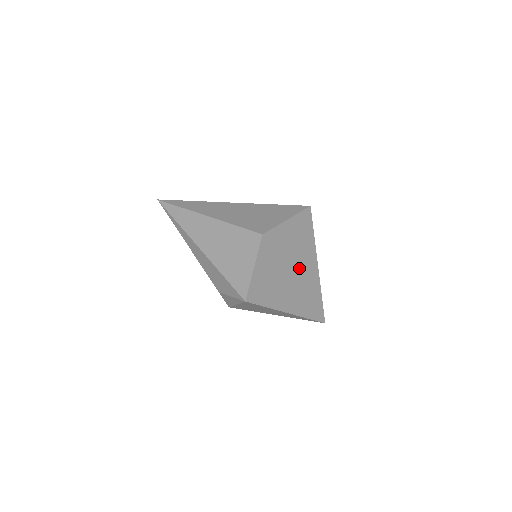
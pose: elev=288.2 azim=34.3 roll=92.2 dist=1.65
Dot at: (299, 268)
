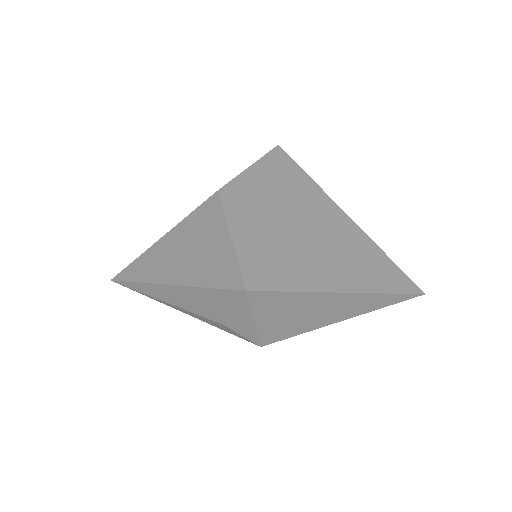
Dot at: (317, 224)
